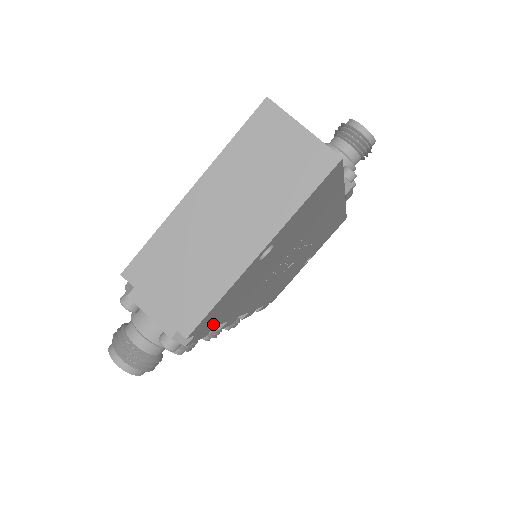
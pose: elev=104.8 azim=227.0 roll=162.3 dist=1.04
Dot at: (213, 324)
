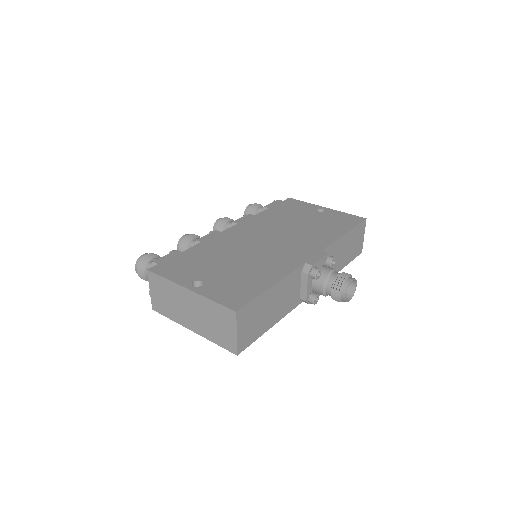
Dot at: occluded
